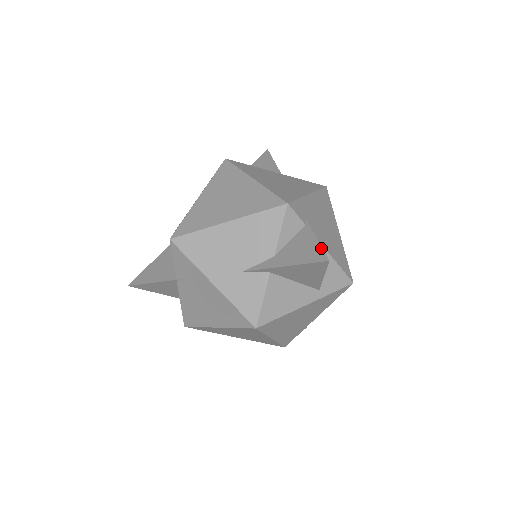
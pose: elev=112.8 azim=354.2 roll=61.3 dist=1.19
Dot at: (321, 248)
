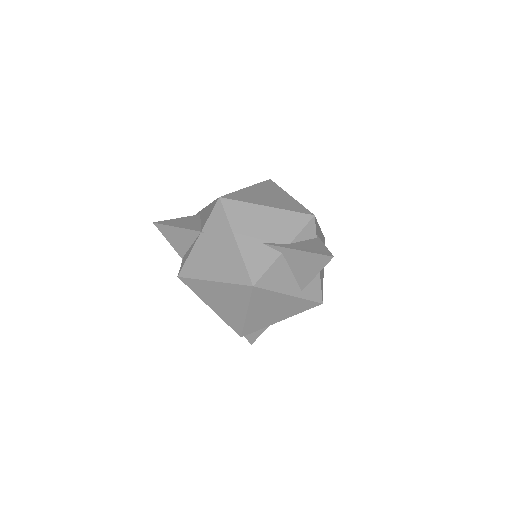
Dot at: (328, 250)
